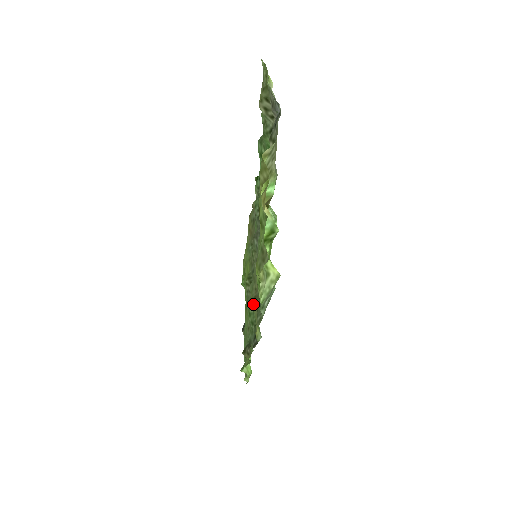
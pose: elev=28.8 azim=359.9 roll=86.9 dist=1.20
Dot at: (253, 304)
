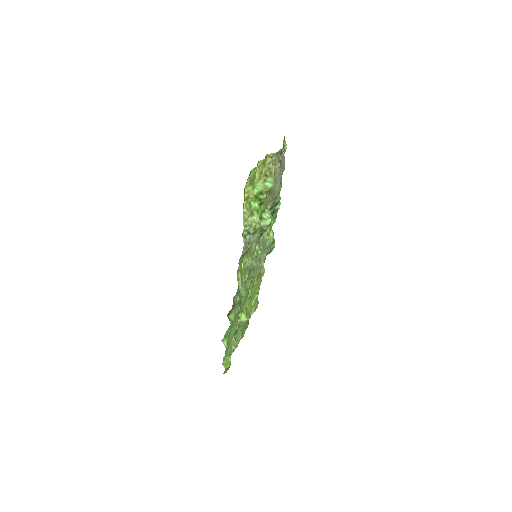
Dot at: (242, 259)
